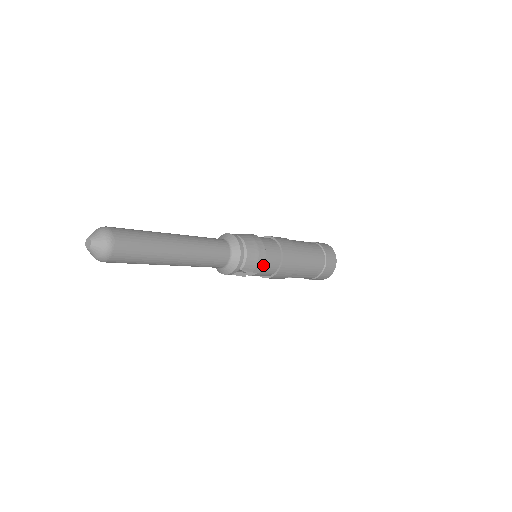
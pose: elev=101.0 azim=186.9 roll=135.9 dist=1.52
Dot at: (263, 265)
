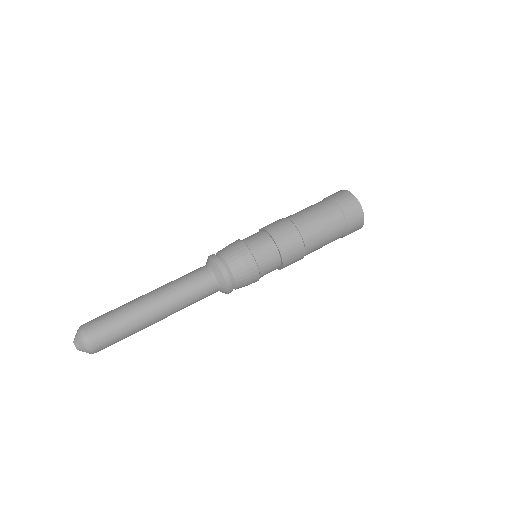
Dot at: (259, 278)
